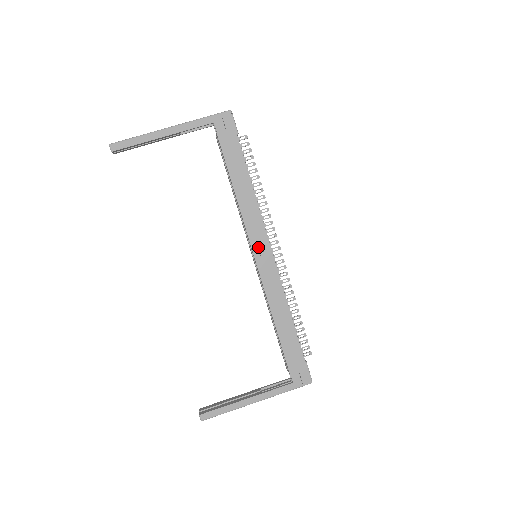
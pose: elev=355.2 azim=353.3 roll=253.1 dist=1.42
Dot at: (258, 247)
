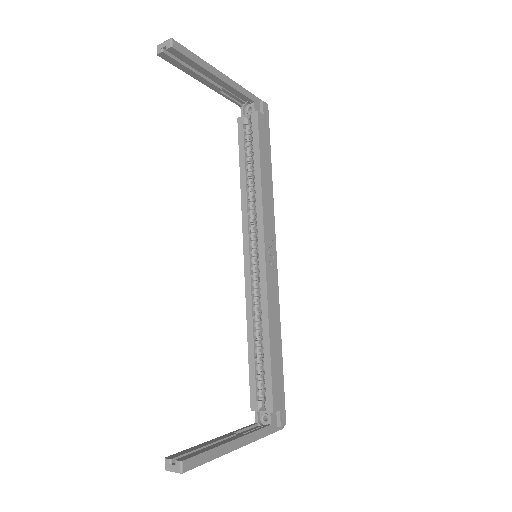
Dot at: (269, 244)
